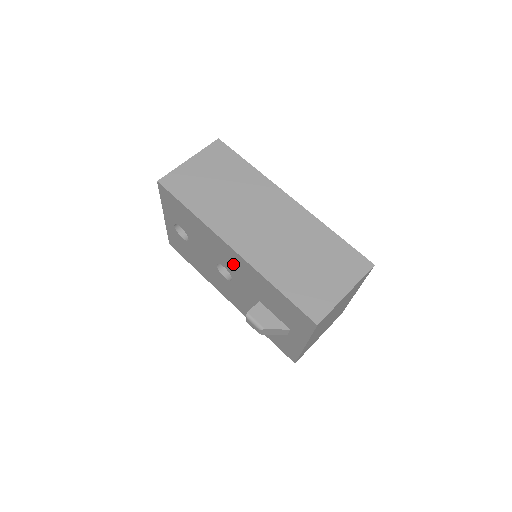
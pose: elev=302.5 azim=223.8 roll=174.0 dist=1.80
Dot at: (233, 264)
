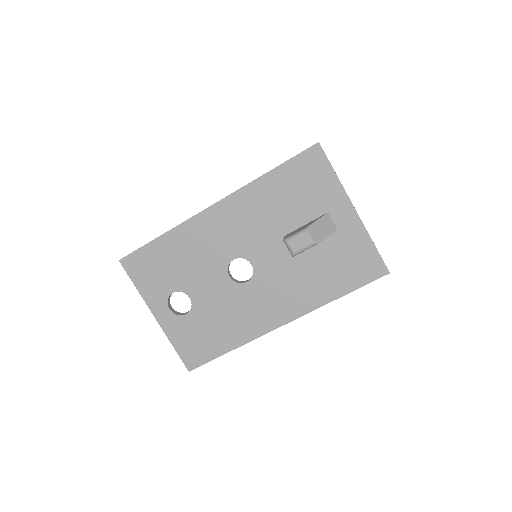
Dot at: (231, 230)
